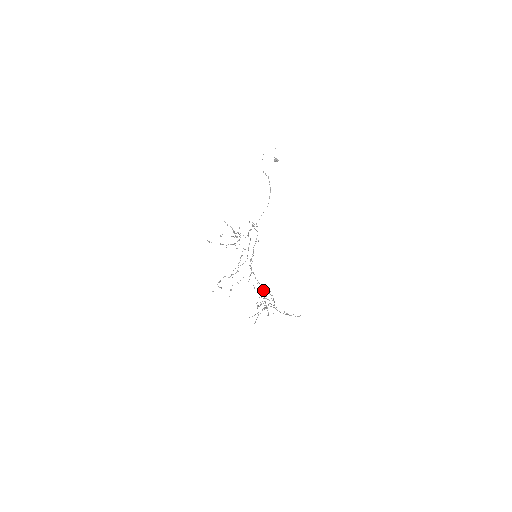
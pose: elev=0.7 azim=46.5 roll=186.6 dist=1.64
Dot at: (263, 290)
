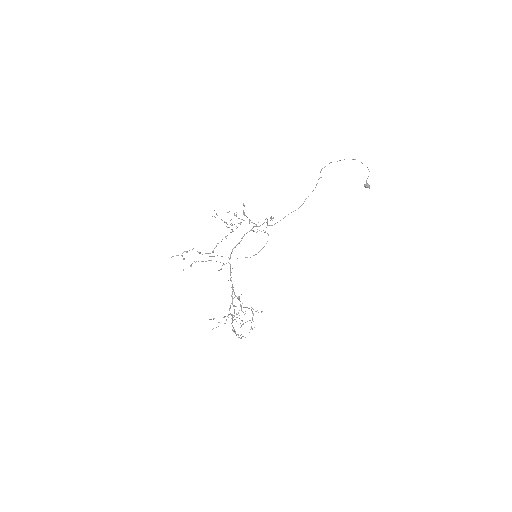
Dot at: (232, 292)
